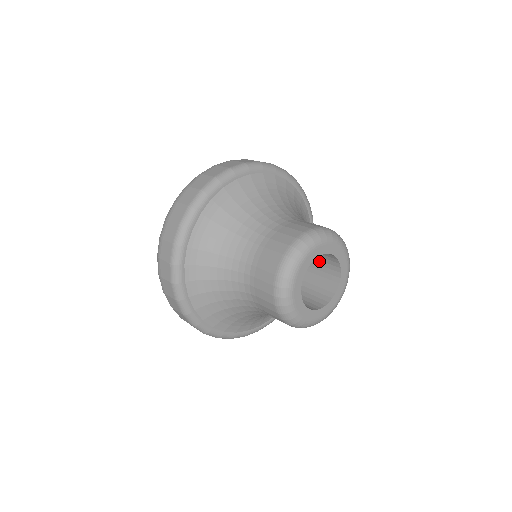
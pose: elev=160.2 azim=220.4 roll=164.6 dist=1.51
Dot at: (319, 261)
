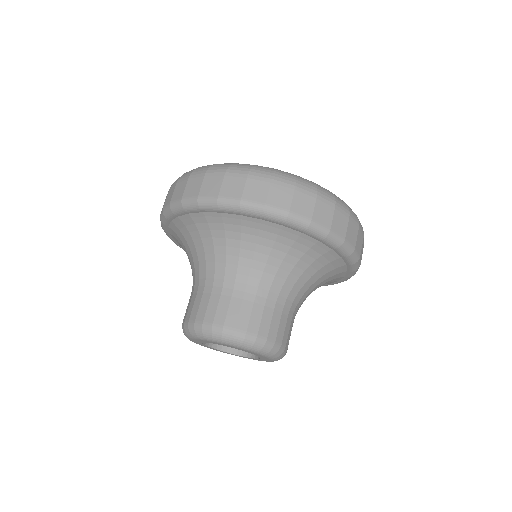
Dot at: occluded
